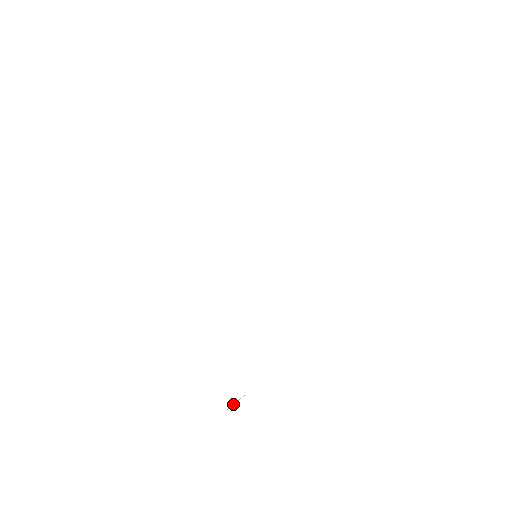
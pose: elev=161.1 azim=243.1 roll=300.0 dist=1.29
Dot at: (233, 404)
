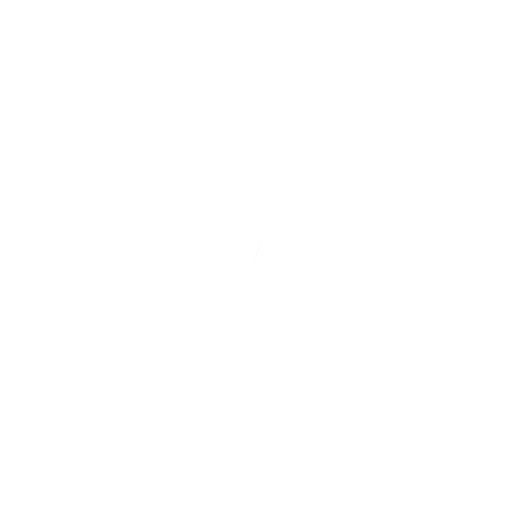
Dot at: occluded
